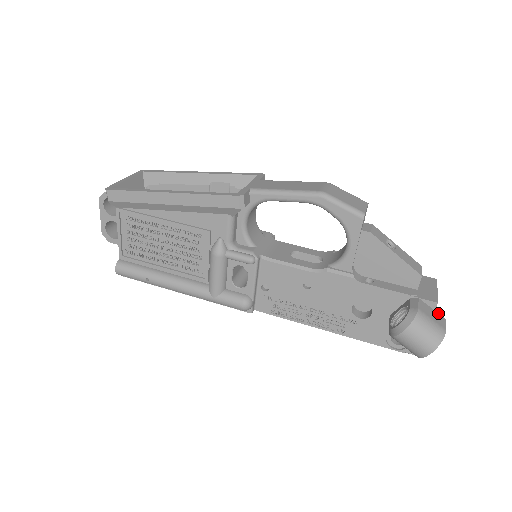
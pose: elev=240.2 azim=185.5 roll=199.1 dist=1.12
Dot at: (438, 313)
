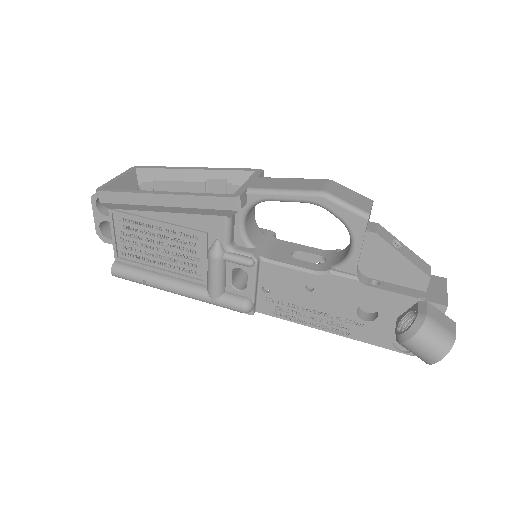
Dot at: (448, 317)
